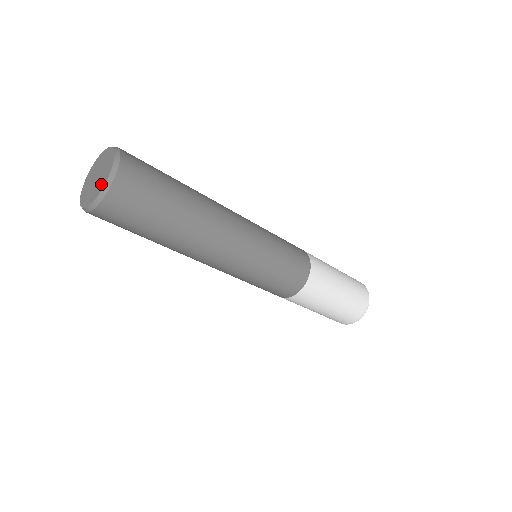
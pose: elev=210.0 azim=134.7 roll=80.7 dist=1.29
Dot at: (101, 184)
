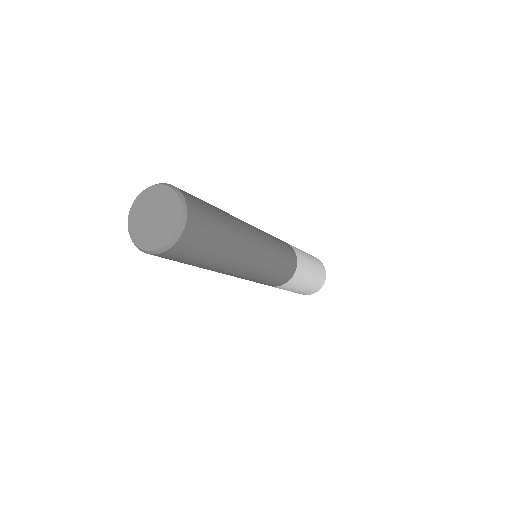
Dot at: (174, 210)
